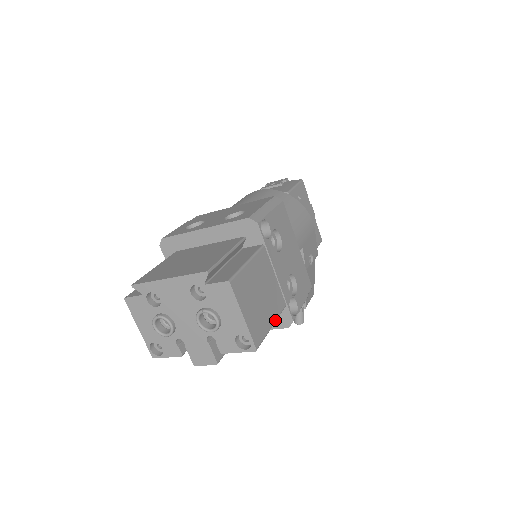
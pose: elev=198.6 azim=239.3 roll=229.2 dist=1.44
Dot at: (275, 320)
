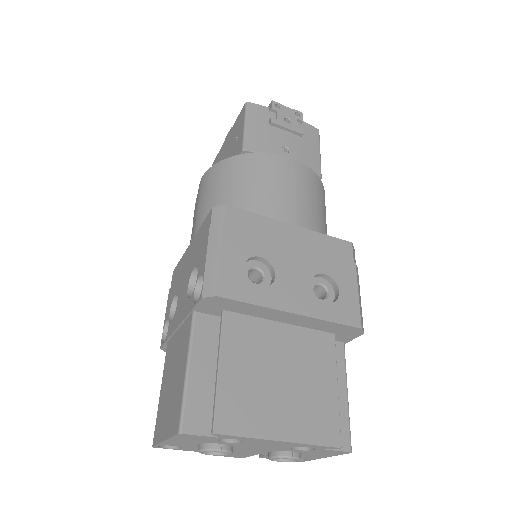
Dot at: occluded
